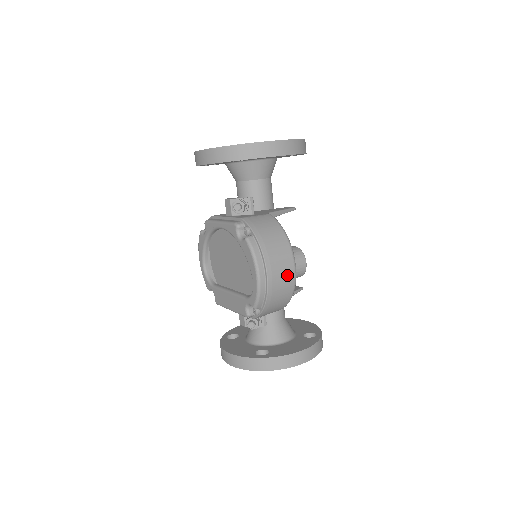
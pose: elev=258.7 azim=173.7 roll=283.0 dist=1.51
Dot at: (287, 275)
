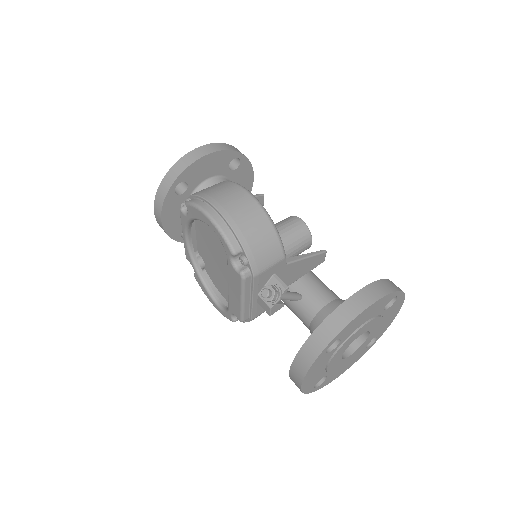
Dot at: (243, 201)
